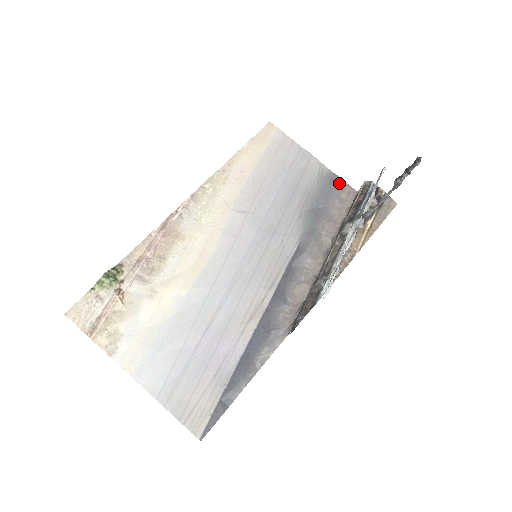
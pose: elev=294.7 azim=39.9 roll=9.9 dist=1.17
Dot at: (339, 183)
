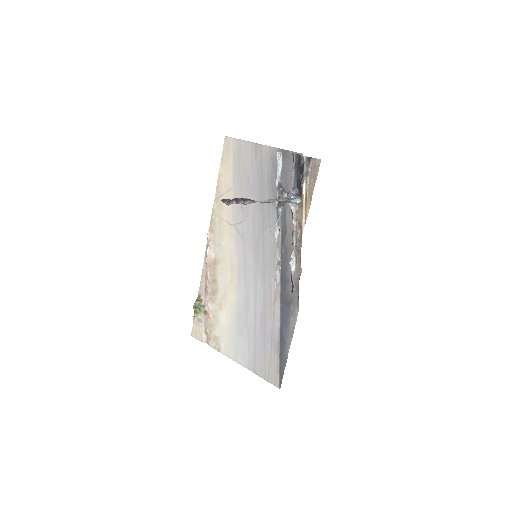
Dot at: (288, 156)
